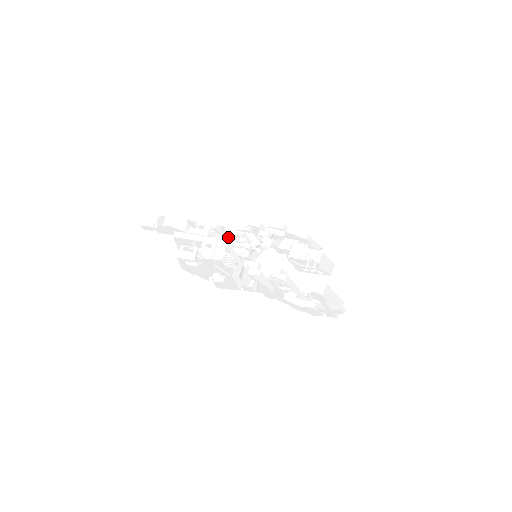
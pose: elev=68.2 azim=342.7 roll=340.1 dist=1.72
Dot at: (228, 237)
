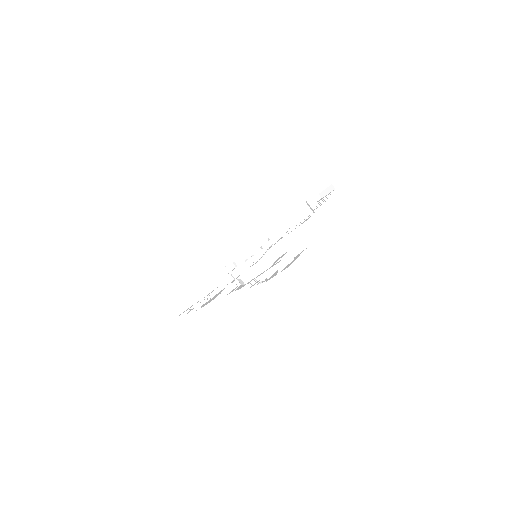
Dot at: occluded
